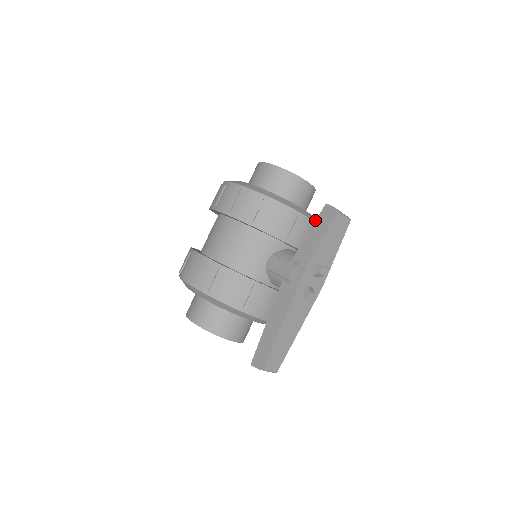
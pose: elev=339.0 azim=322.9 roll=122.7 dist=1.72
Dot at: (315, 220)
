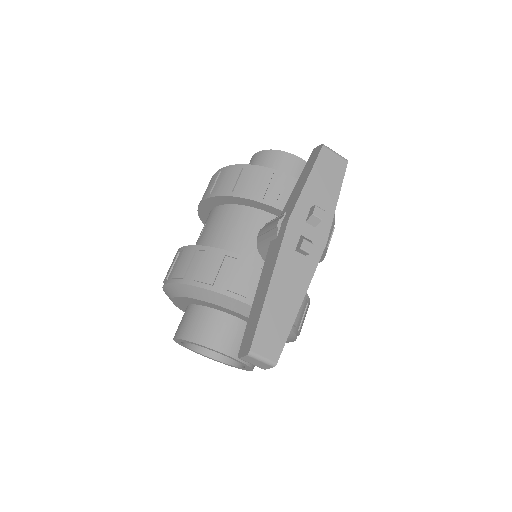
Dot at: occluded
